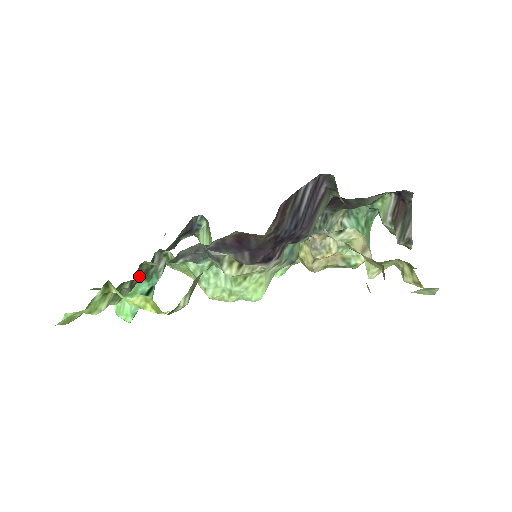
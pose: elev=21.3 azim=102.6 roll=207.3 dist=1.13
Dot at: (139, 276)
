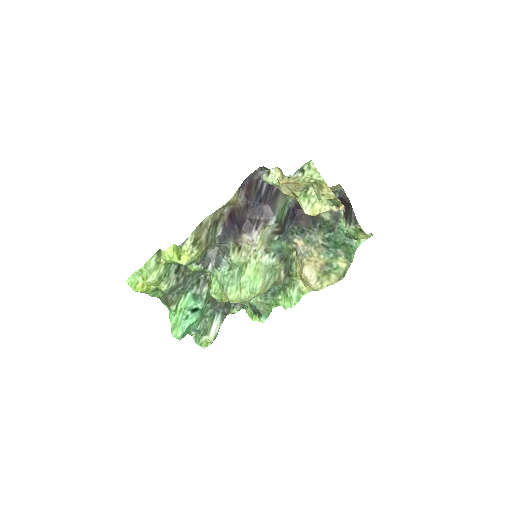
Dot at: (183, 272)
